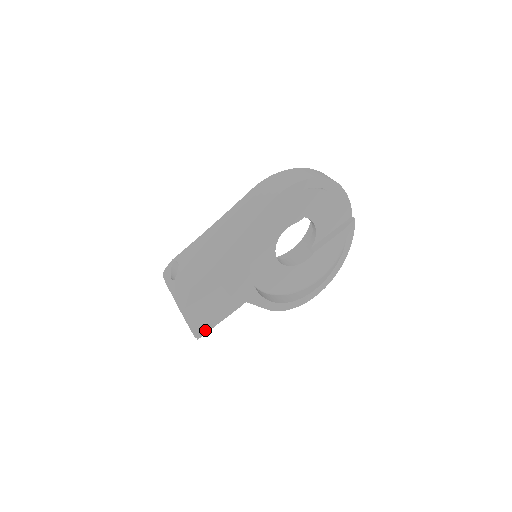
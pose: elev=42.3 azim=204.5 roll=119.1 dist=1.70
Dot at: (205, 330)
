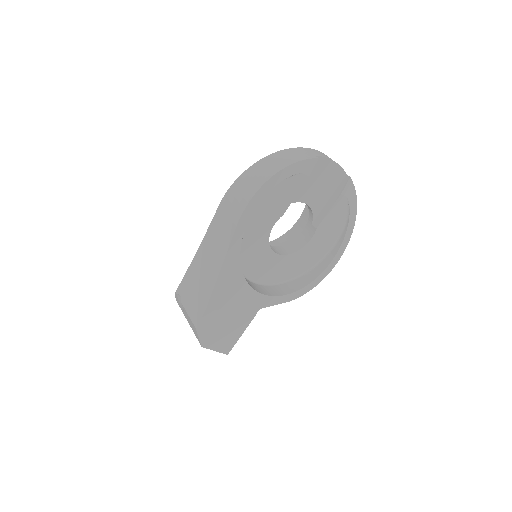
Dot at: (231, 346)
